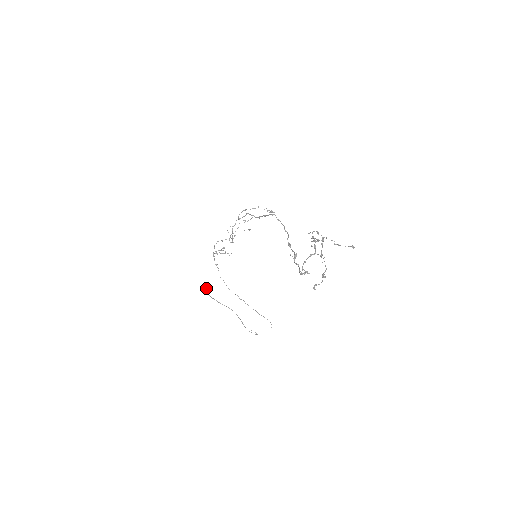
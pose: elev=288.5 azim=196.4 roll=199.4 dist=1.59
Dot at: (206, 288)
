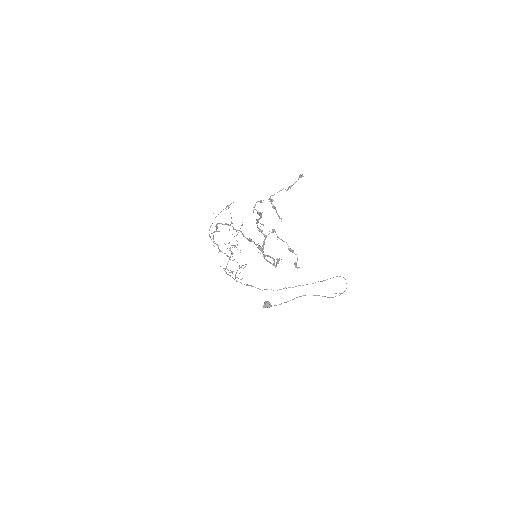
Dot at: (265, 304)
